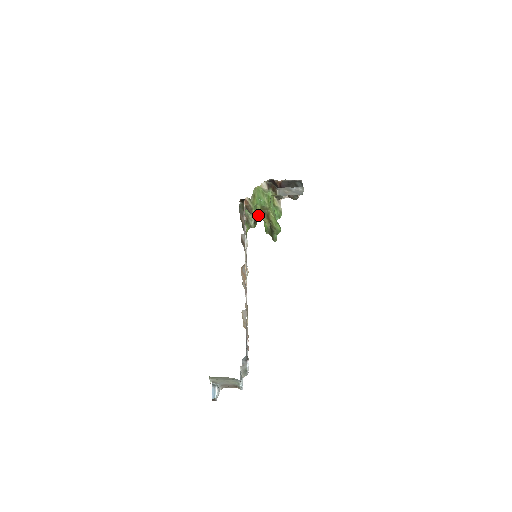
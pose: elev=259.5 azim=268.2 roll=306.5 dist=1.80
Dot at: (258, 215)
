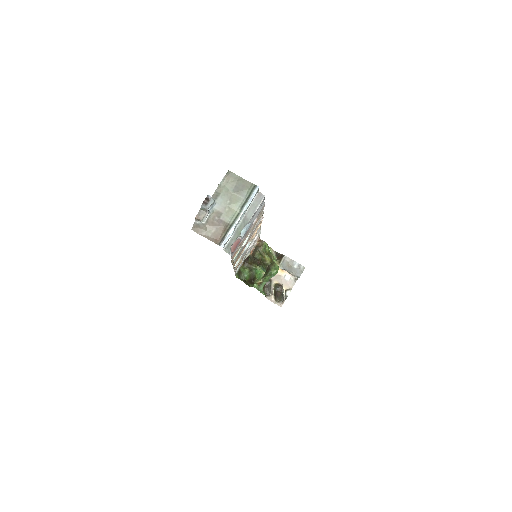
Dot at: (265, 252)
